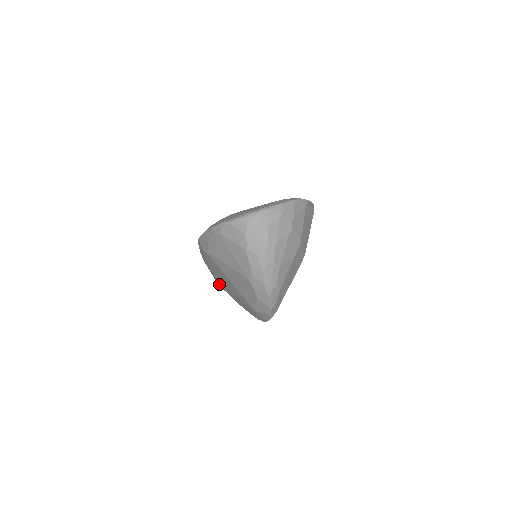
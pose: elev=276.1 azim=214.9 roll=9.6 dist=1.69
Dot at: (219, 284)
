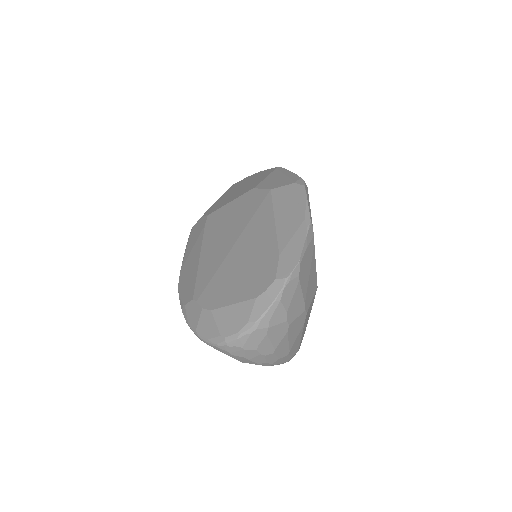
Dot at: occluded
